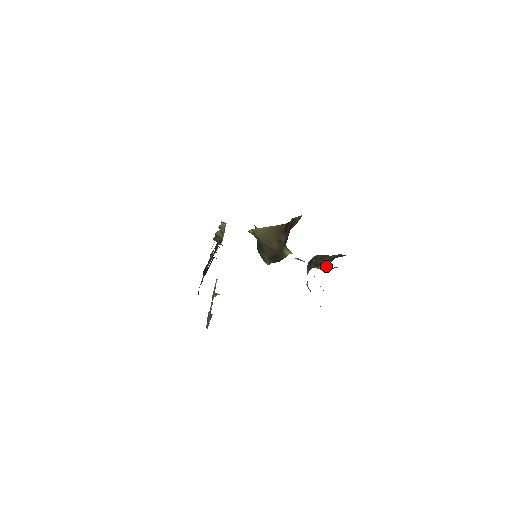
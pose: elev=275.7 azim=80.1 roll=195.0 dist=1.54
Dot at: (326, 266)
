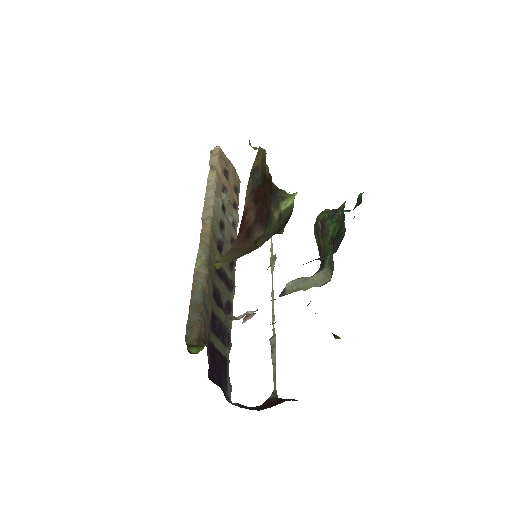
Dot at: (331, 267)
